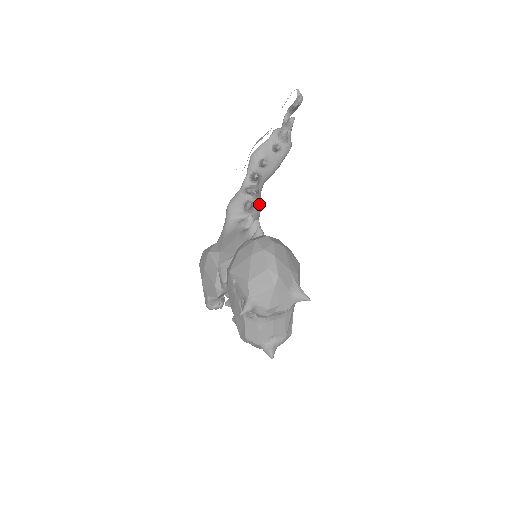
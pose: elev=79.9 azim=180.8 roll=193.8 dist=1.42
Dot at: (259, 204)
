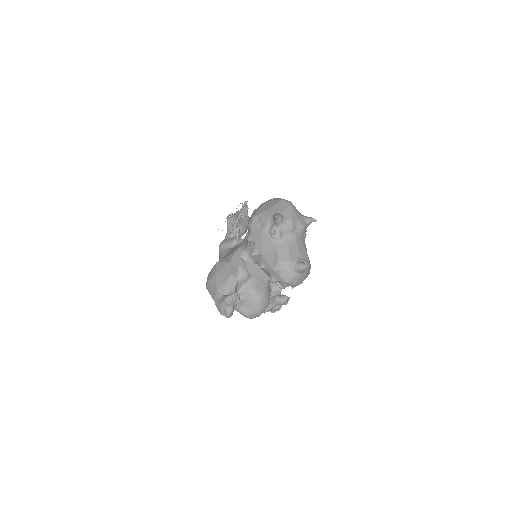
Dot at: occluded
